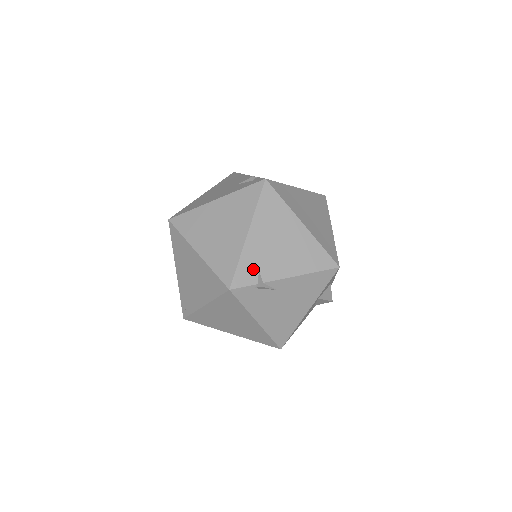
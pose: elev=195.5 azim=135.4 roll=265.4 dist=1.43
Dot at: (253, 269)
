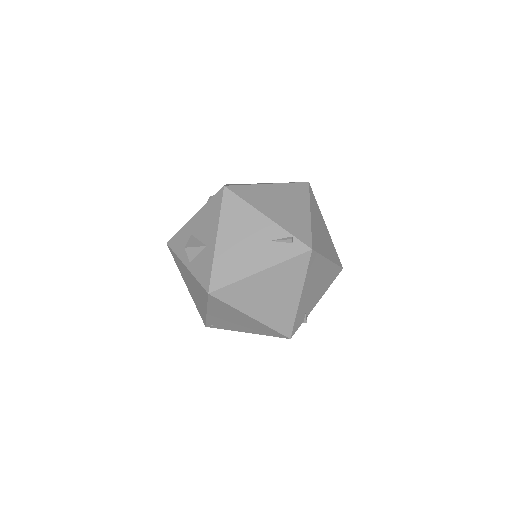
Dot at: (302, 315)
